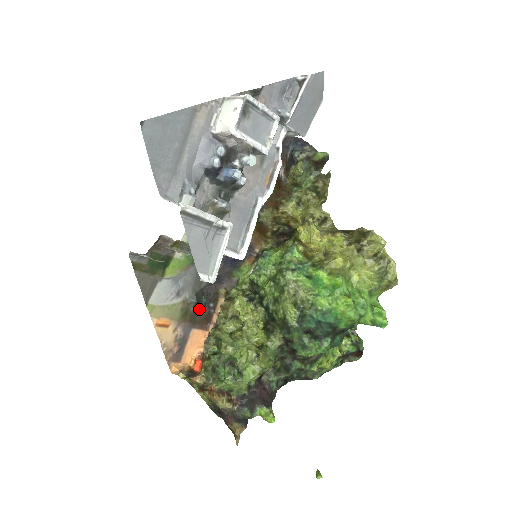
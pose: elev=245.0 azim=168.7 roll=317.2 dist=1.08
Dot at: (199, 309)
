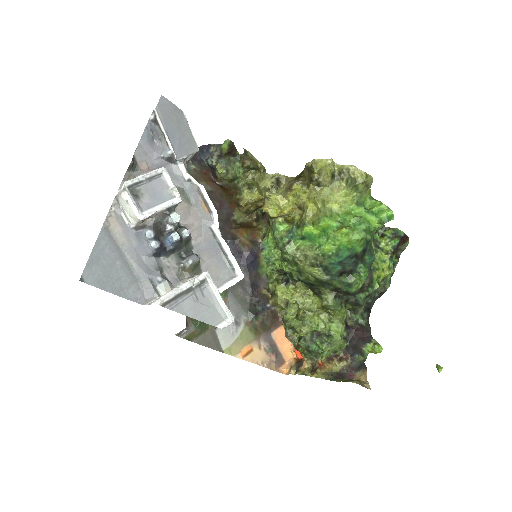
Dot at: (262, 317)
